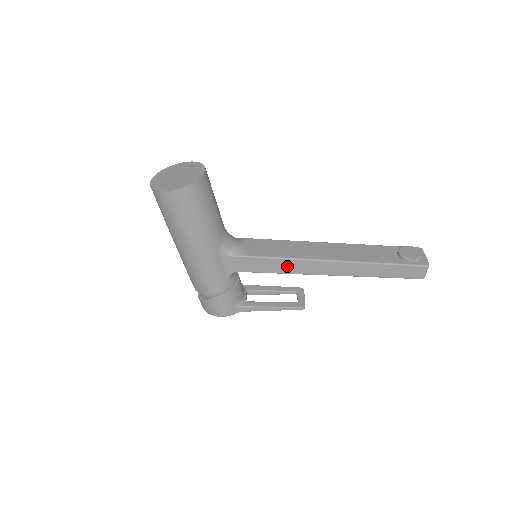
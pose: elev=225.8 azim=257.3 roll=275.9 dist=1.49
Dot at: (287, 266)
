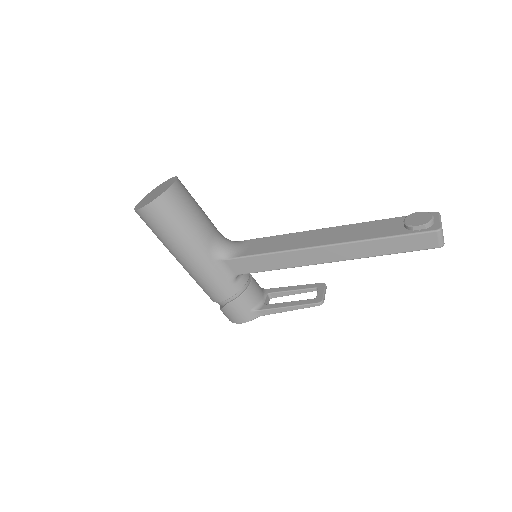
Dot at: (282, 260)
